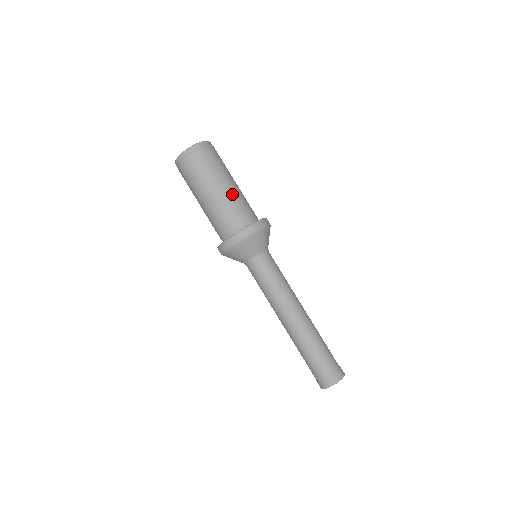
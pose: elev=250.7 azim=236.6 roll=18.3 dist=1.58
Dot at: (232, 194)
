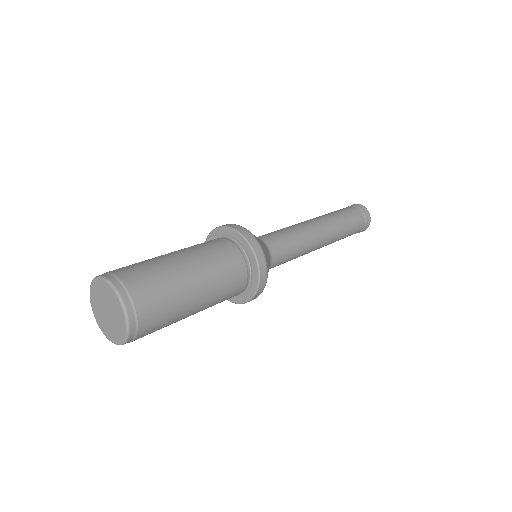
Dot at: (212, 294)
